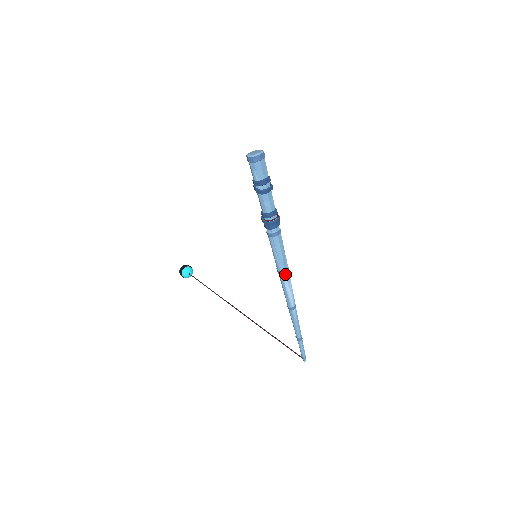
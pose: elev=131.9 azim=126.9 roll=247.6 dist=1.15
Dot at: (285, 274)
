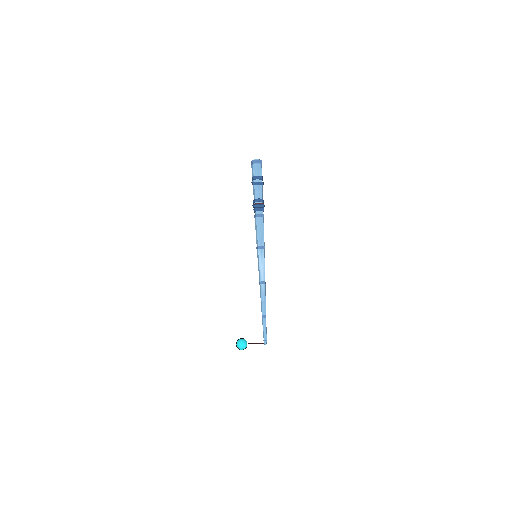
Dot at: (260, 250)
